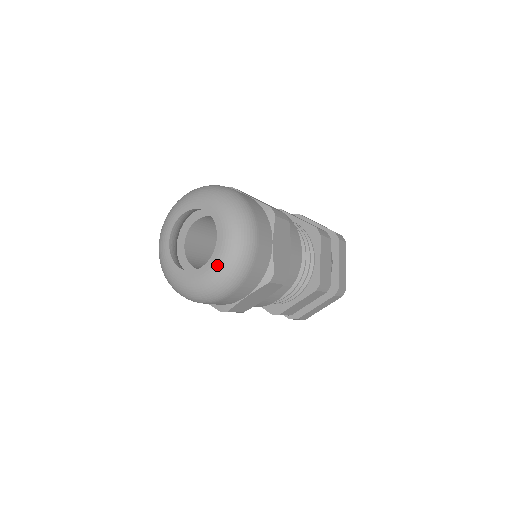
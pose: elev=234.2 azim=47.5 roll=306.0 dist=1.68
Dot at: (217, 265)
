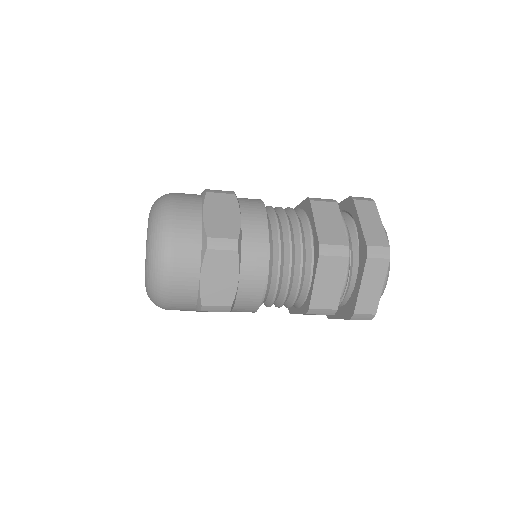
Dot at: (146, 252)
